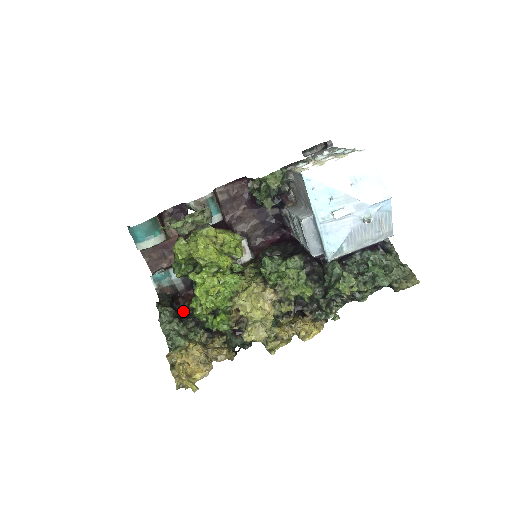
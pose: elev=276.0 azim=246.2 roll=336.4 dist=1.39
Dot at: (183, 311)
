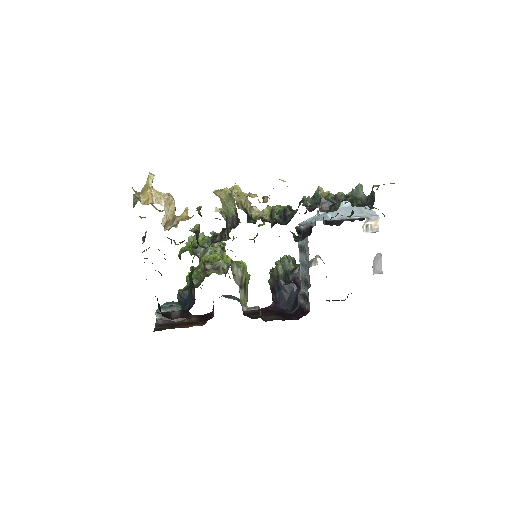
Dot at: occluded
